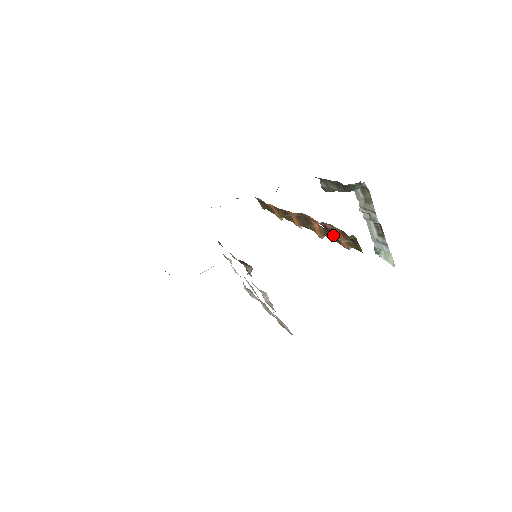
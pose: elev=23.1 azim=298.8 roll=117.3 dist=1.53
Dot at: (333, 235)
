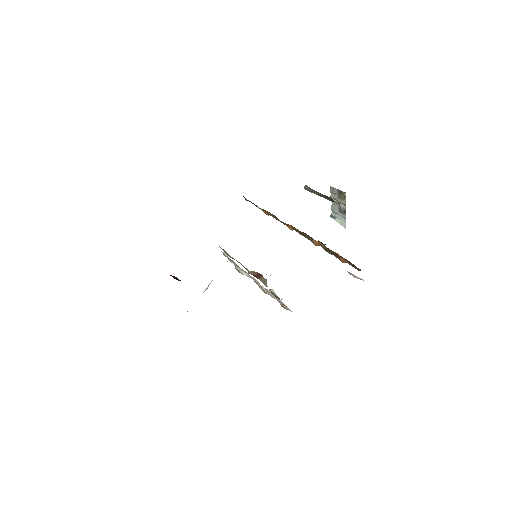
Dot at: (334, 255)
